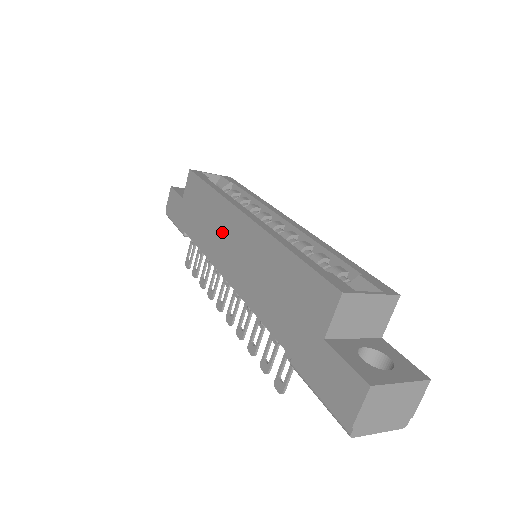
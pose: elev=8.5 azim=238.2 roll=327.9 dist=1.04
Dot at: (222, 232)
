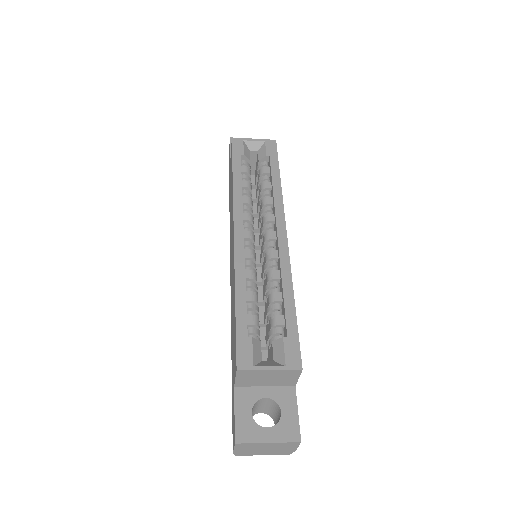
Dot at: (231, 229)
